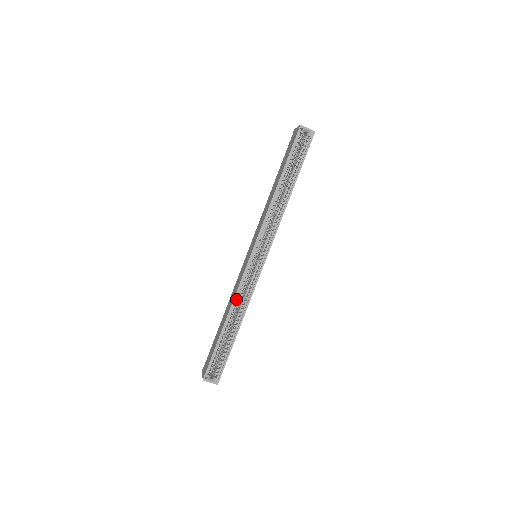
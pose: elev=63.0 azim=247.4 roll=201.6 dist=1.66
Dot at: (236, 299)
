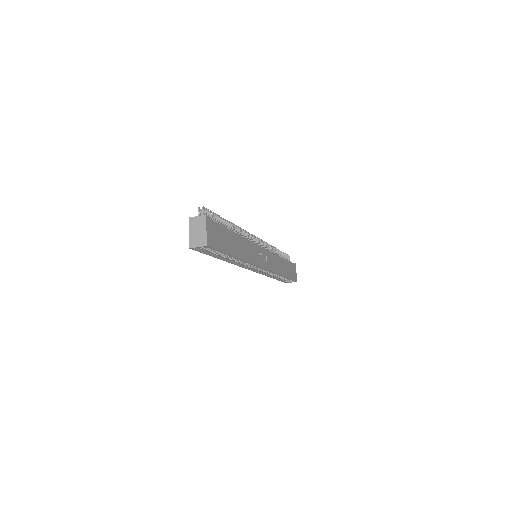
Dot at: (266, 274)
